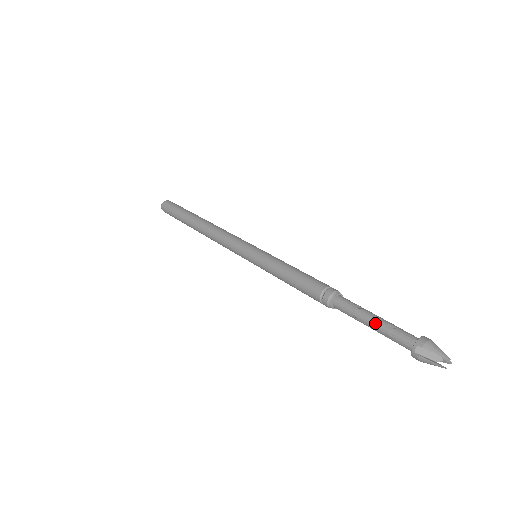
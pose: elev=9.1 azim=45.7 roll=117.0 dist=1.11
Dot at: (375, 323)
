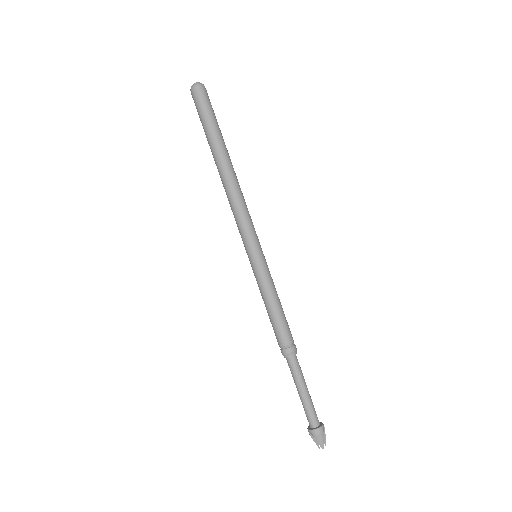
Dot at: (300, 396)
